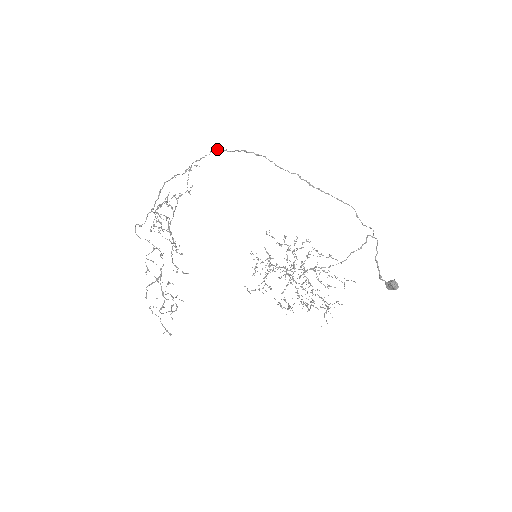
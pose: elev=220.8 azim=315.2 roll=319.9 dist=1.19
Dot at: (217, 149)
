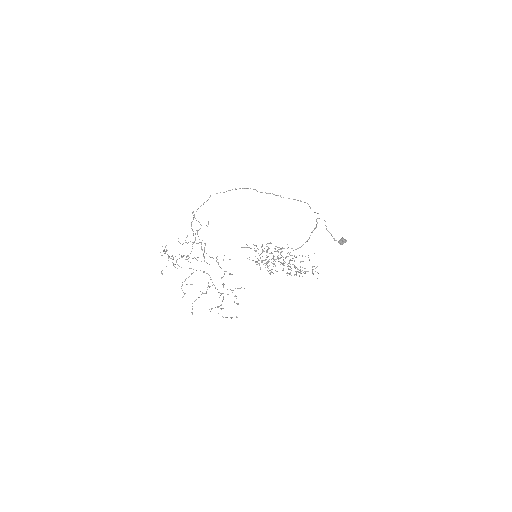
Dot at: occluded
